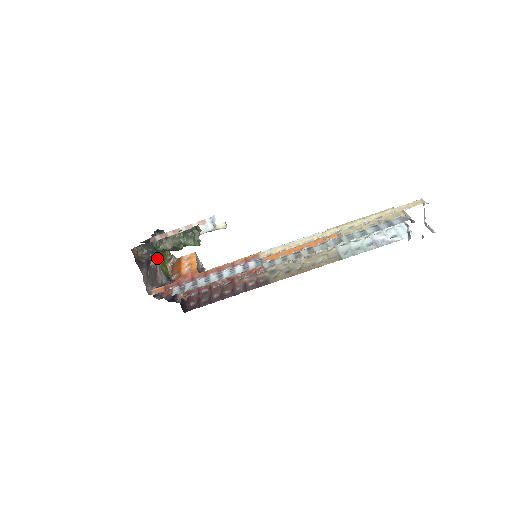
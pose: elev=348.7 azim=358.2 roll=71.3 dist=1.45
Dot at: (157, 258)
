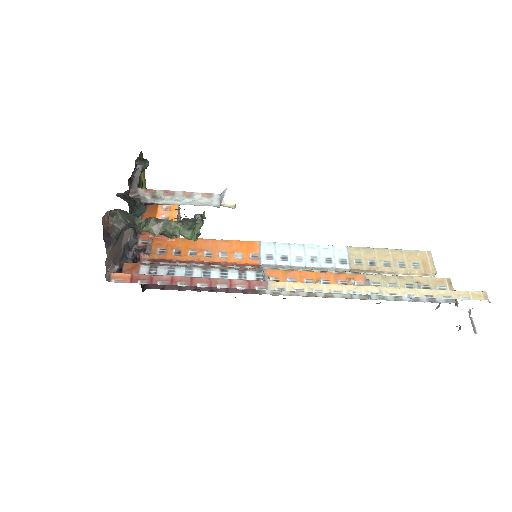
Dot at: occluded
